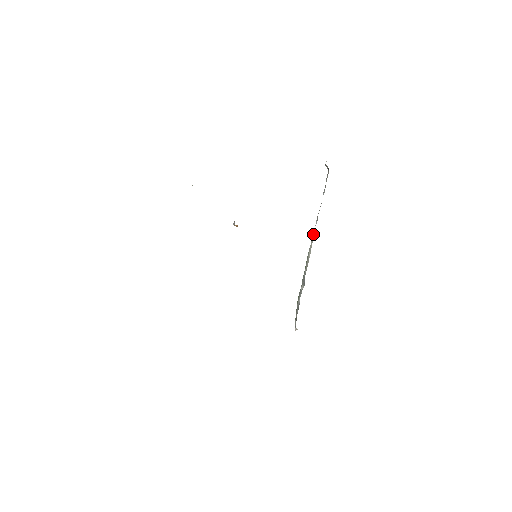
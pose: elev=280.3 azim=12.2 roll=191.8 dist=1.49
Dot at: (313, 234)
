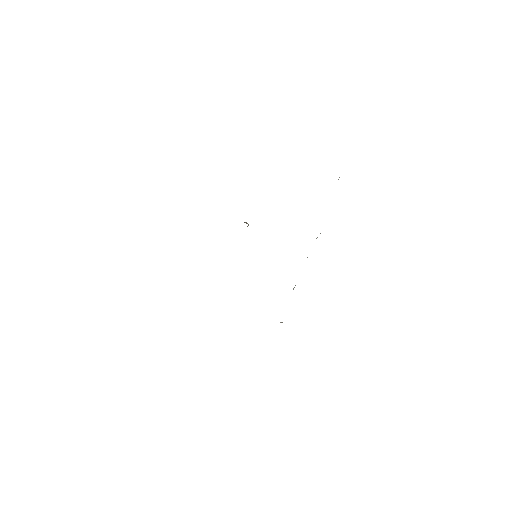
Dot at: occluded
